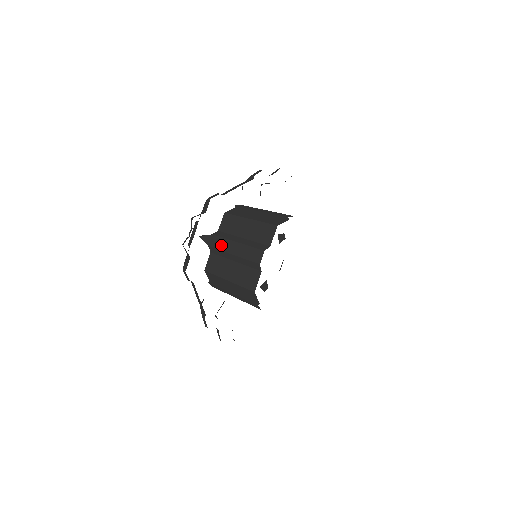
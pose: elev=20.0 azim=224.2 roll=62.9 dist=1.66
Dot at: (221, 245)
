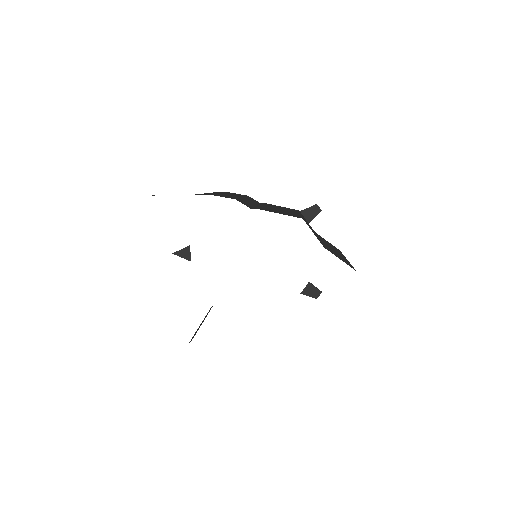
Dot at: occluded
